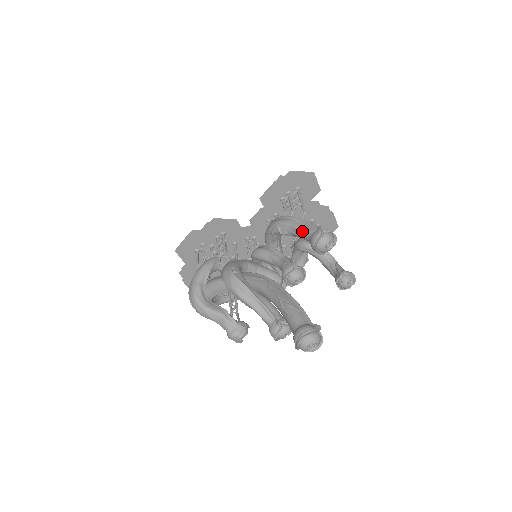
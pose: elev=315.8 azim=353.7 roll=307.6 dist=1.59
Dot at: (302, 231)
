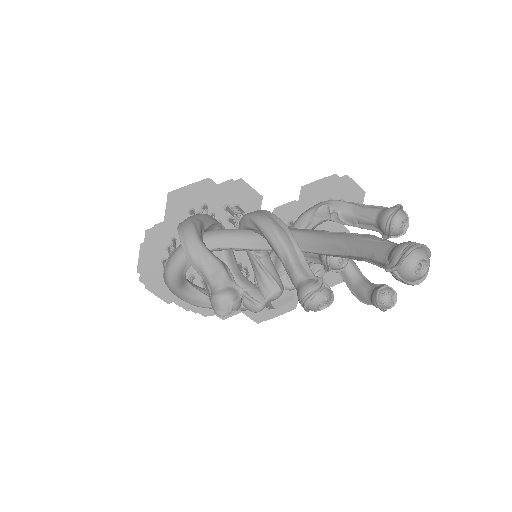
Dot at: (368, 208)
